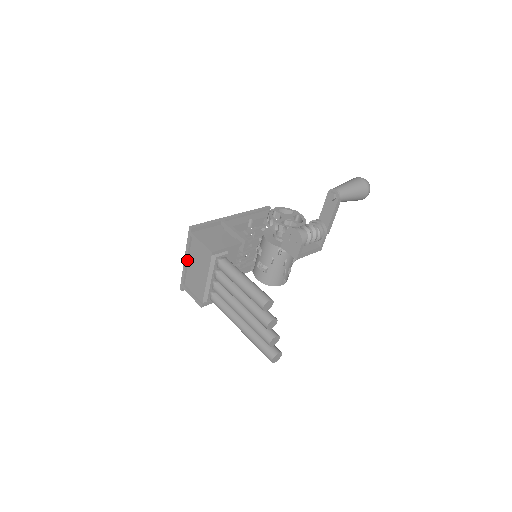
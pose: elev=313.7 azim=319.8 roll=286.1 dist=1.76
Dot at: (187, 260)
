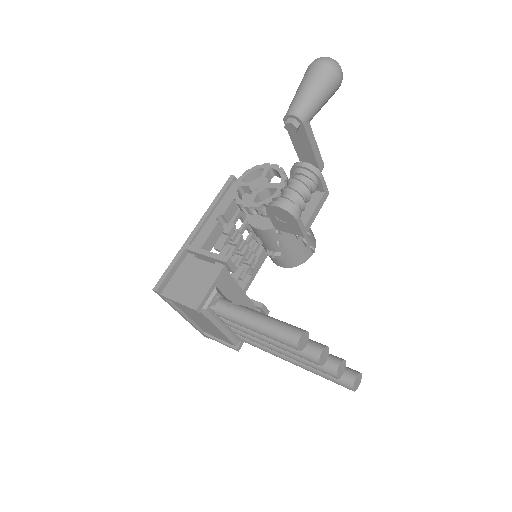
Dot at: (184, 315)
